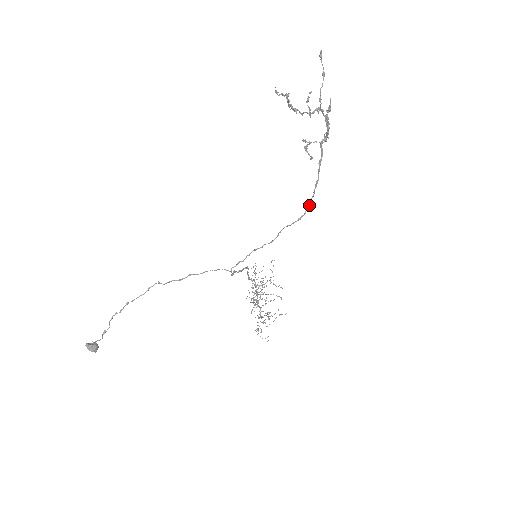
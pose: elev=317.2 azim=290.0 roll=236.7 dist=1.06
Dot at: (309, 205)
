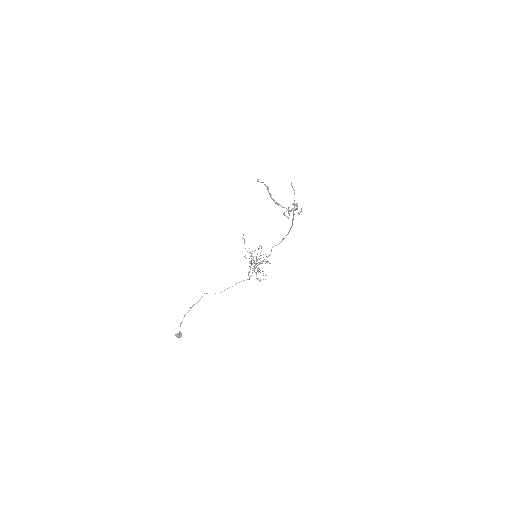
Dot at: occluded
